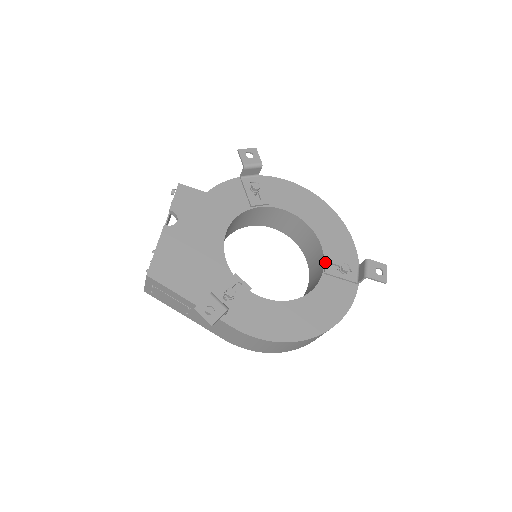
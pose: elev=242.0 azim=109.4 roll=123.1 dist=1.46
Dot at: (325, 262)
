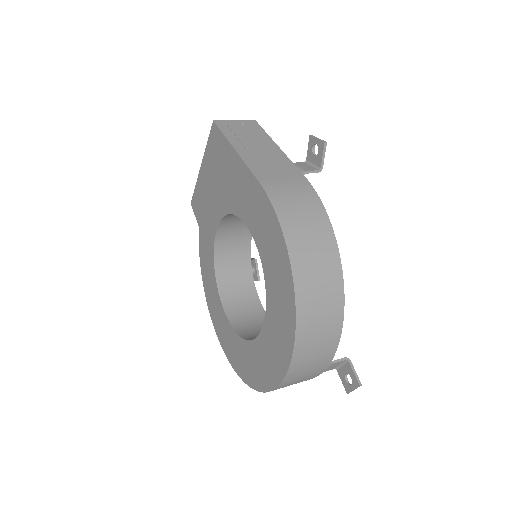
Dot at: occluded
